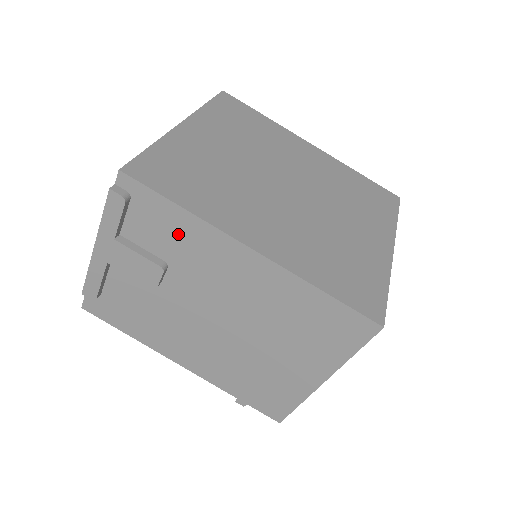
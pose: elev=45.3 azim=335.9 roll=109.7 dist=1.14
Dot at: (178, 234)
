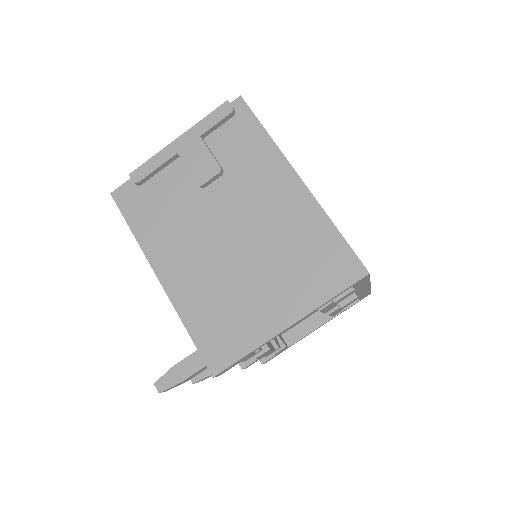
Dot at: (250, 151)
